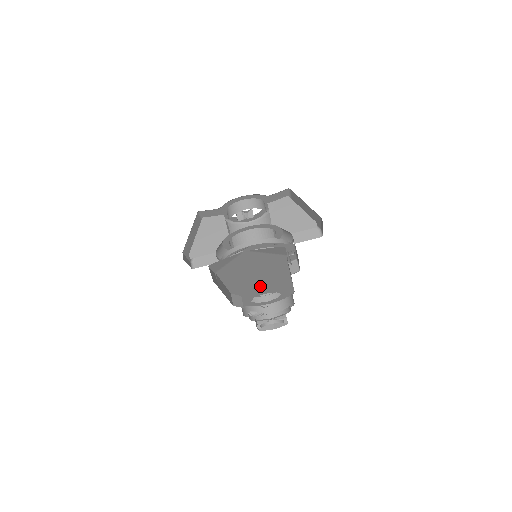
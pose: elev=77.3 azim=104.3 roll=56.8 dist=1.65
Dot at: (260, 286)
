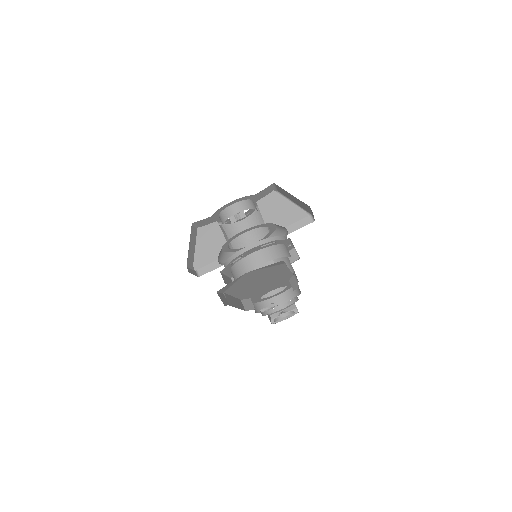
Dot at: (266, 287)
